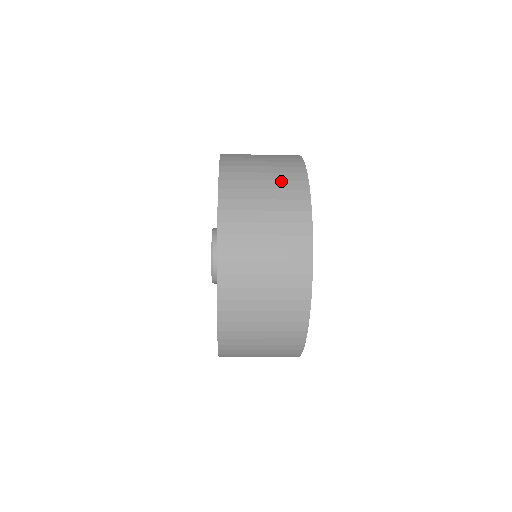
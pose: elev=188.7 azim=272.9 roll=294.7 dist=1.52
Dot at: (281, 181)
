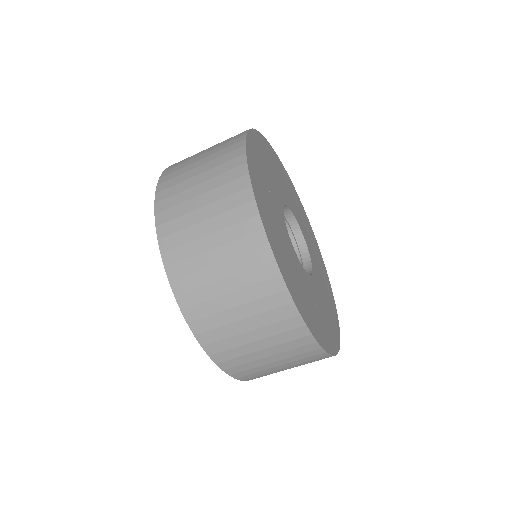
Dot at: occluded
